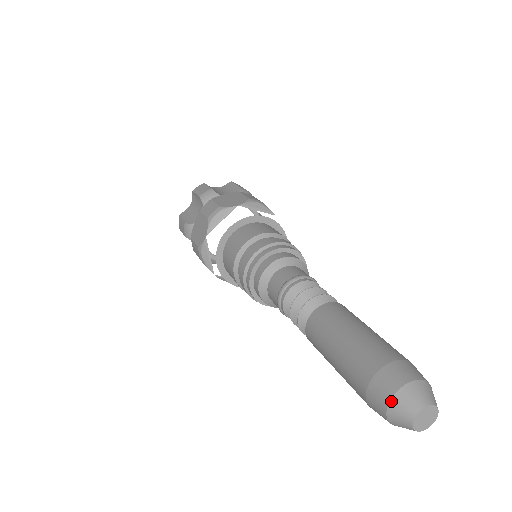
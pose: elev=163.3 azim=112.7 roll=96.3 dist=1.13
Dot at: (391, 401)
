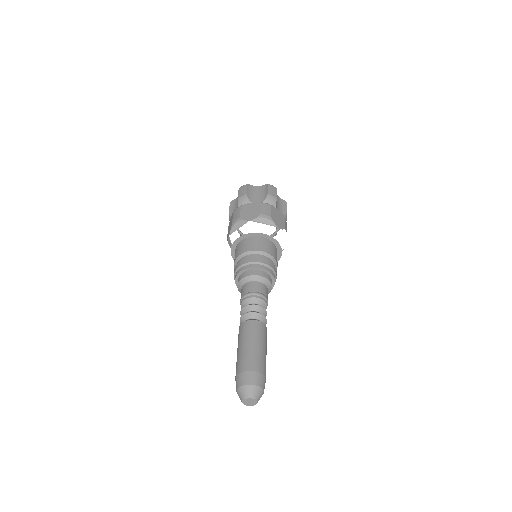
Dot at: (237, 389)
